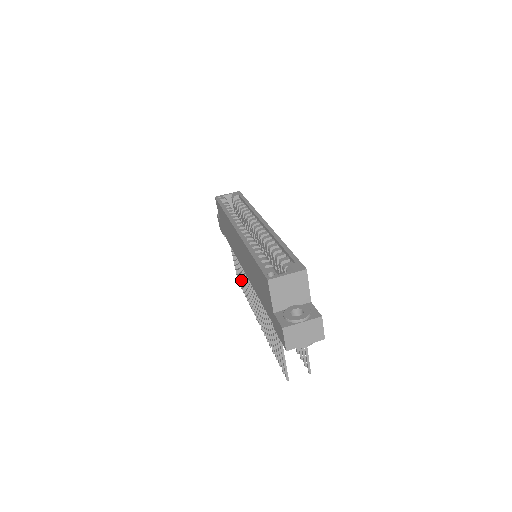
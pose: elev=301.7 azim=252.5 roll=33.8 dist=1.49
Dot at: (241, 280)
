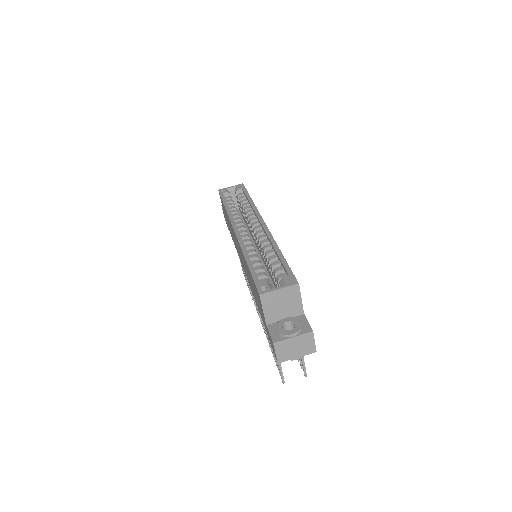
Dot at: occluded
